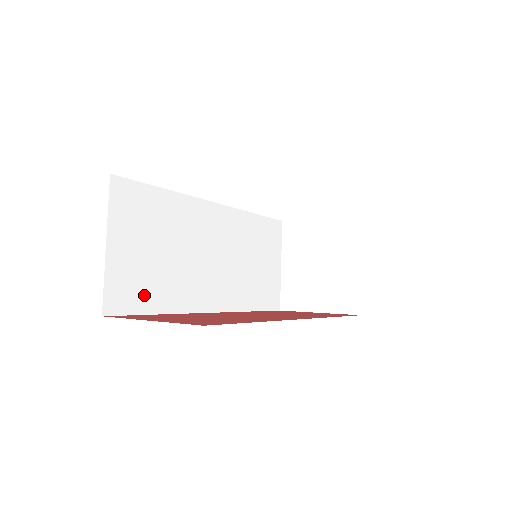
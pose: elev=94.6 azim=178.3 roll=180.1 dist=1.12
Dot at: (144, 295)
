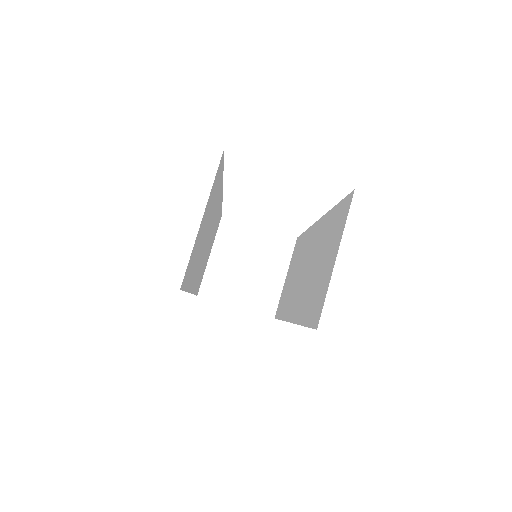
Dot at: (190, 272)
